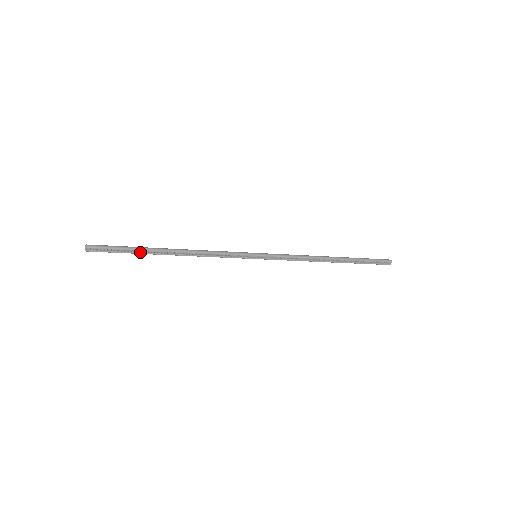
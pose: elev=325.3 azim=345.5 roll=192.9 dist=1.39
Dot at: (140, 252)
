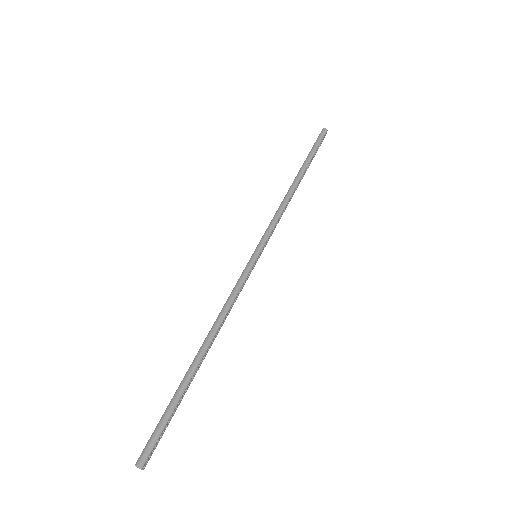
Dot at: (184, 394)
